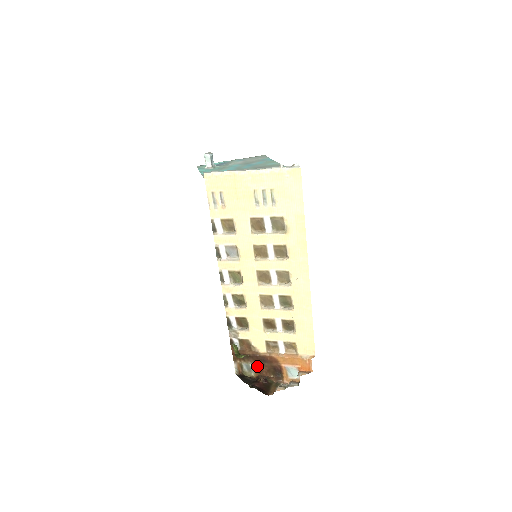
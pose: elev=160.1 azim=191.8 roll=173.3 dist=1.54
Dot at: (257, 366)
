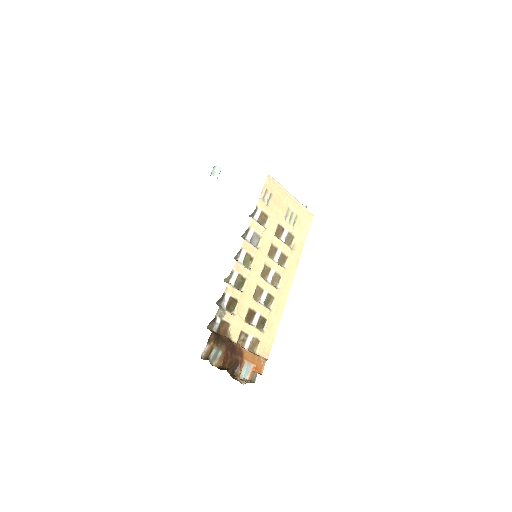
Dot at: (225, 355)
